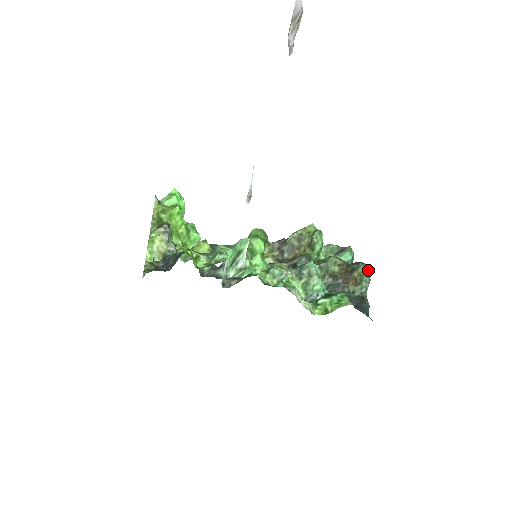
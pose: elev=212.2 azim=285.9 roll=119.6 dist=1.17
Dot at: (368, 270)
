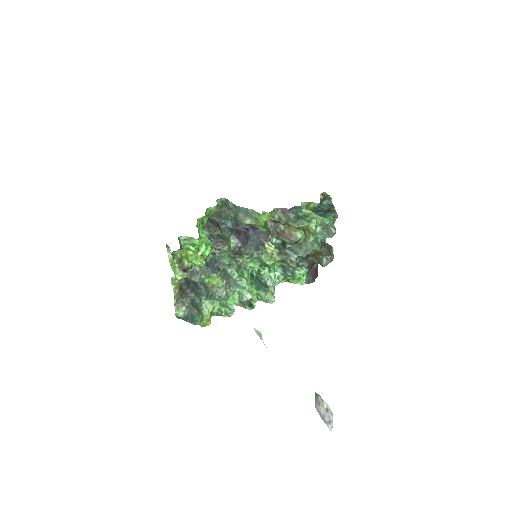
Dot at: (333, 257)
